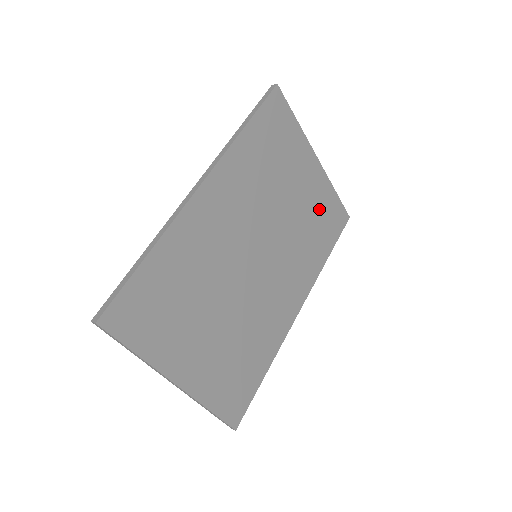
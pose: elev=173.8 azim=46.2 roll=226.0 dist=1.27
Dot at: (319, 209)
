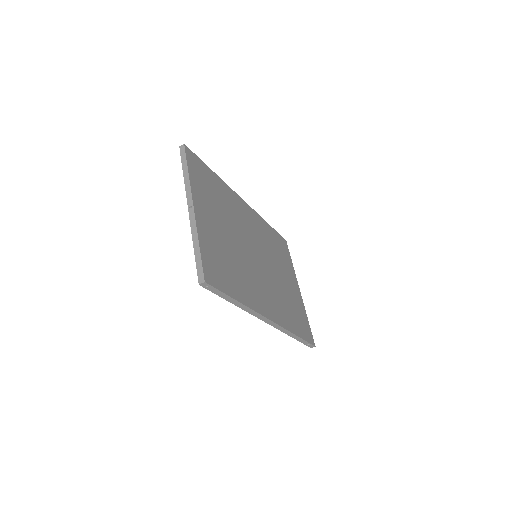
Dot at: (296, 307)
